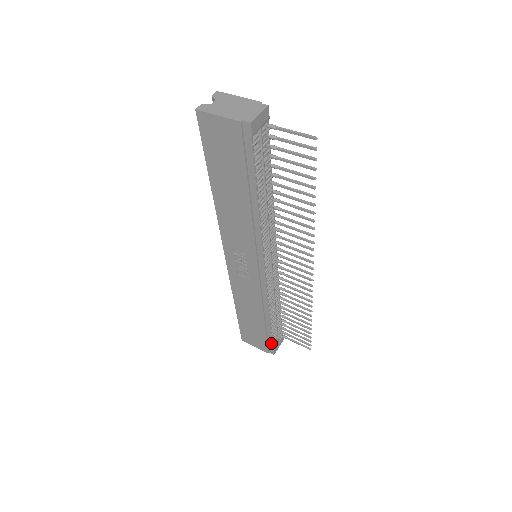
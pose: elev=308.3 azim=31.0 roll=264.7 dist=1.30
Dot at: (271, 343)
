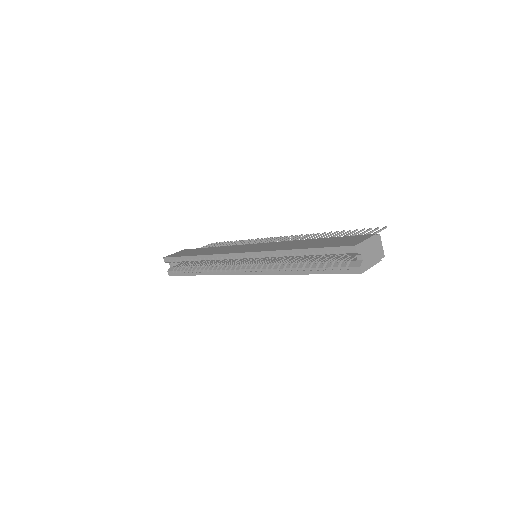
Dot at: occluded
